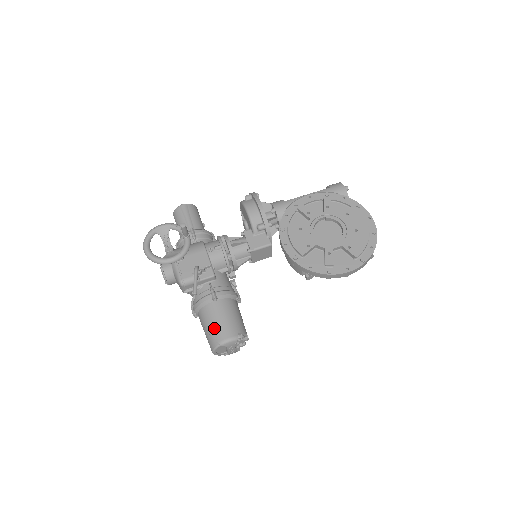
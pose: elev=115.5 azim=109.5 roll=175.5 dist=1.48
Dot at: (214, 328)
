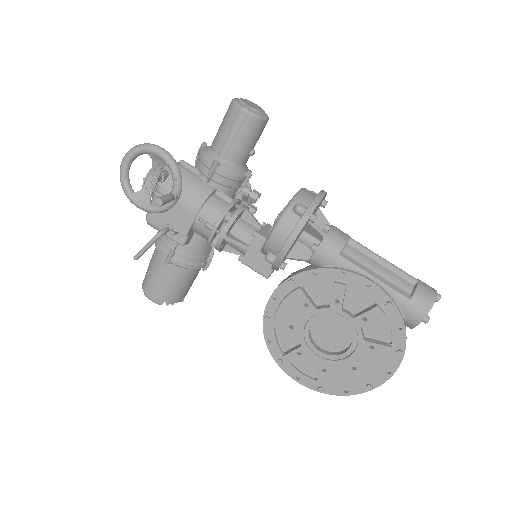
Dot at: (149, 278)
